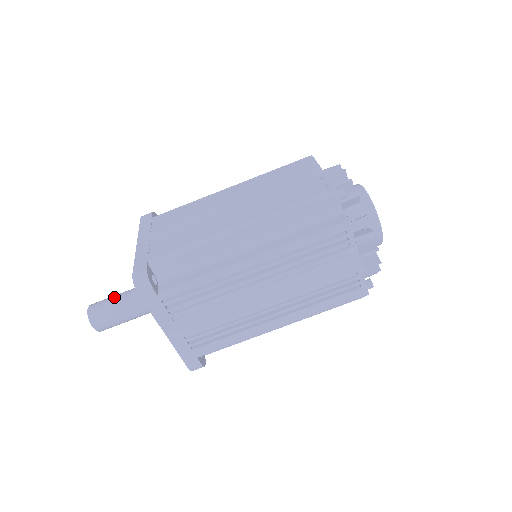
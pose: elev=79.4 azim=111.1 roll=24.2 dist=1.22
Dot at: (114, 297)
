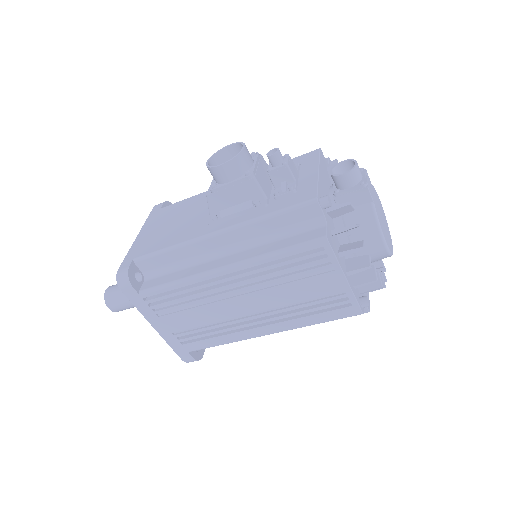
Dot at: (129, 302)
